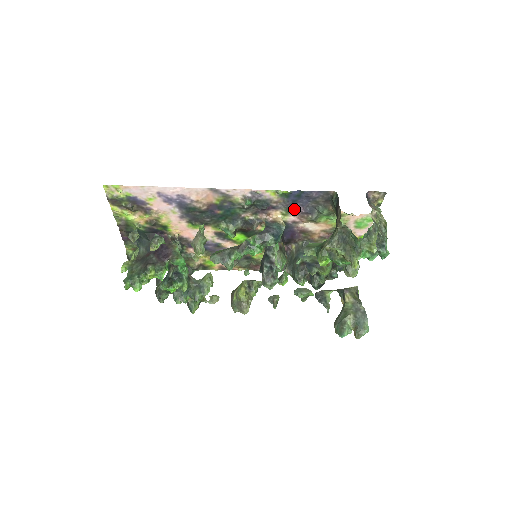
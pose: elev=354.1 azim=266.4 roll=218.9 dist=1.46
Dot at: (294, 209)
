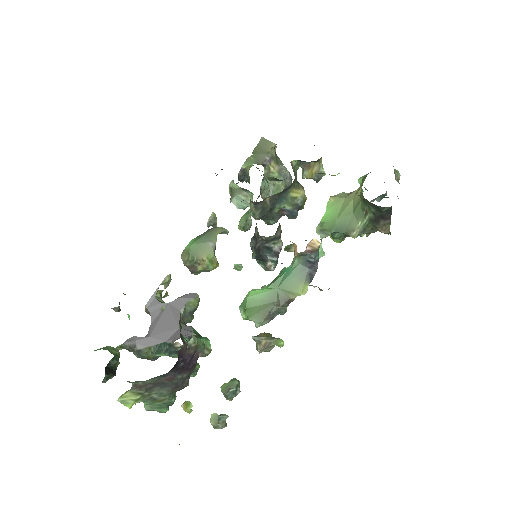
Dot at: occluded
